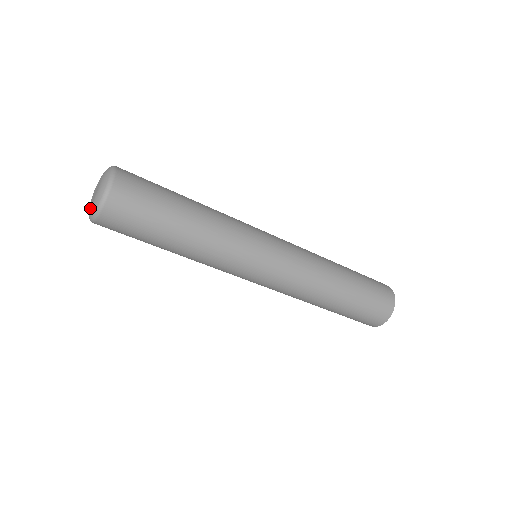
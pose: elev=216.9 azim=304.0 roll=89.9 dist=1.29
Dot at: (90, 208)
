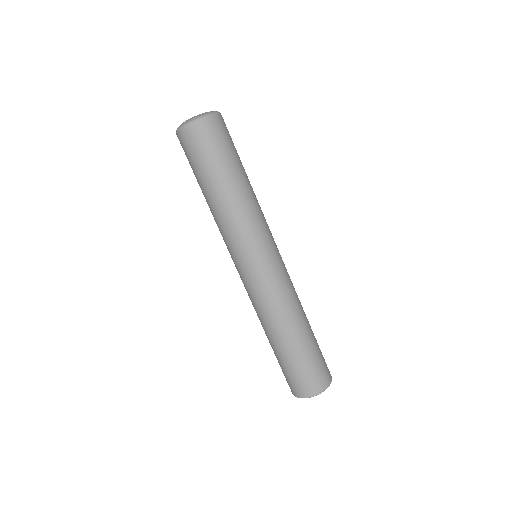
Dot at: (183, 122)
